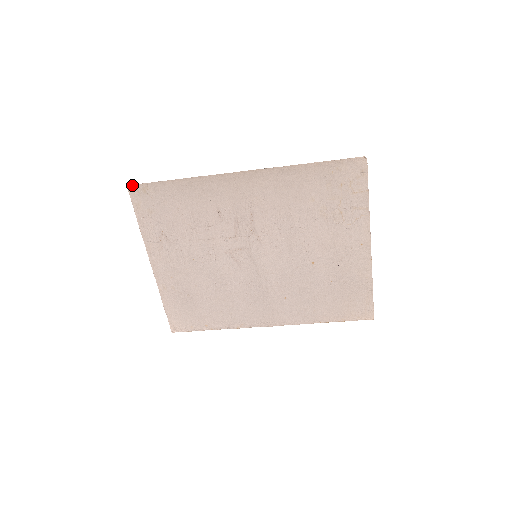
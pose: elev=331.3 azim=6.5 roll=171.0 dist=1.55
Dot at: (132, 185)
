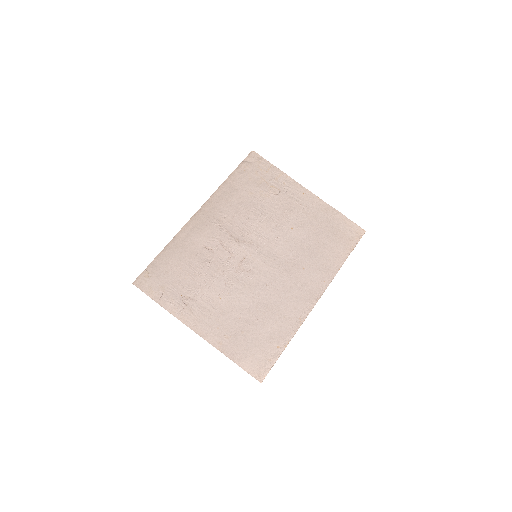
Dot at: (136, 280)
